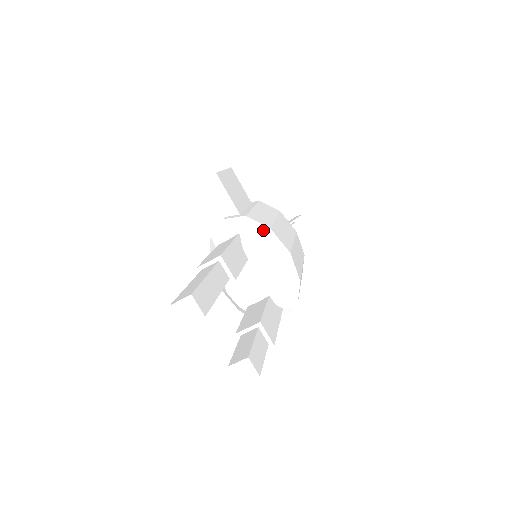
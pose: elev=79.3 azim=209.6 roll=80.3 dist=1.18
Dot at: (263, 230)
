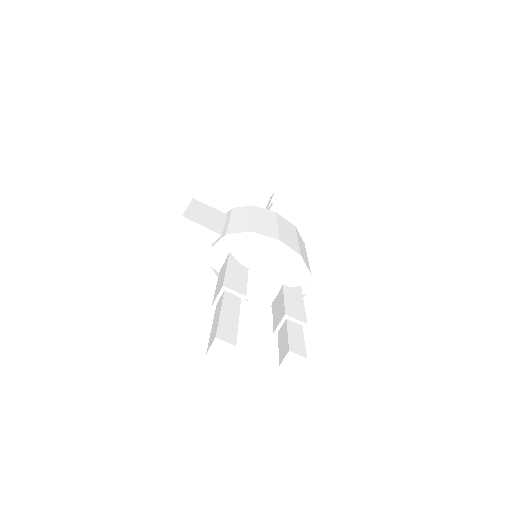
Dot at: (246, 237)
